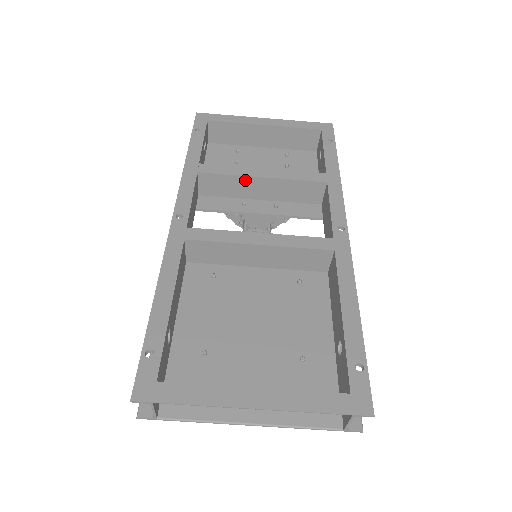
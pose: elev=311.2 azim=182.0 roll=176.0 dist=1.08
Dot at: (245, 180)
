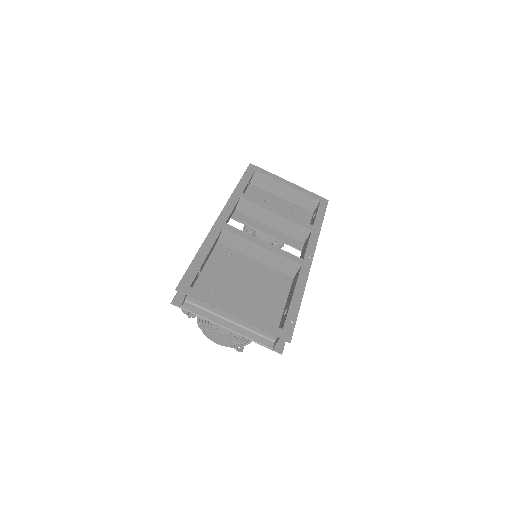
Dot at: (266, 211)
